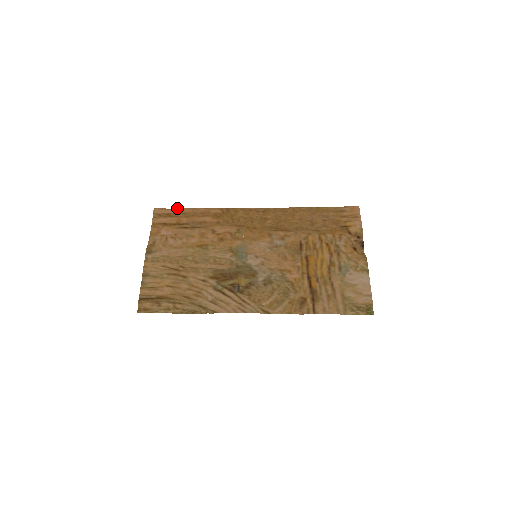
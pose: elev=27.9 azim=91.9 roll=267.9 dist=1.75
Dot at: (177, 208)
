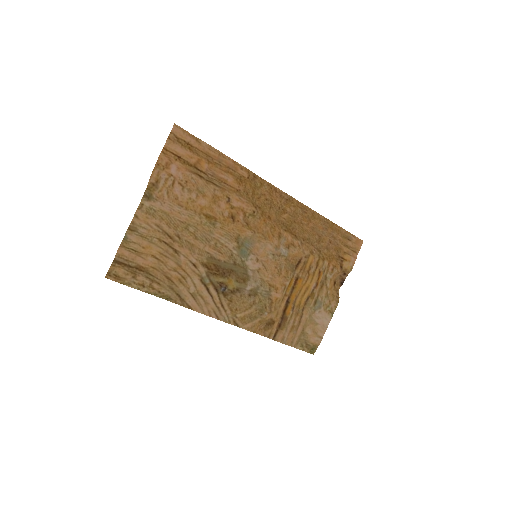
Dot at: (203, 141)
